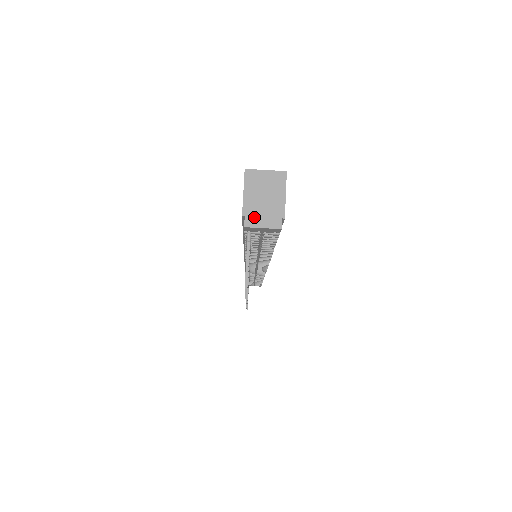
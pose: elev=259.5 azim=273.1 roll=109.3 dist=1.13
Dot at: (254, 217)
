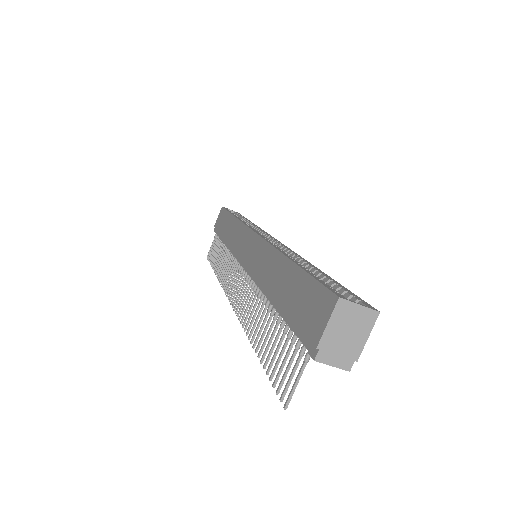
Dot at: (328, 353)
